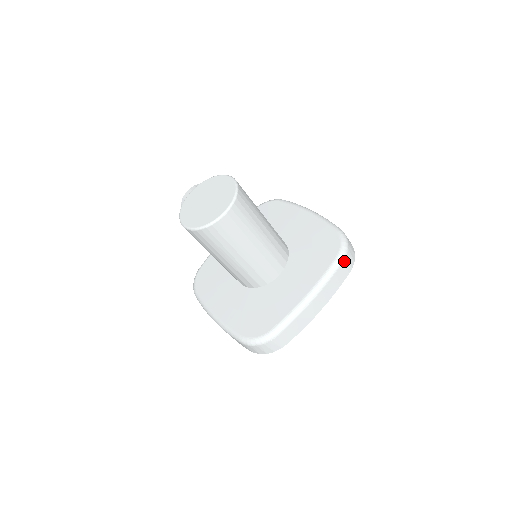
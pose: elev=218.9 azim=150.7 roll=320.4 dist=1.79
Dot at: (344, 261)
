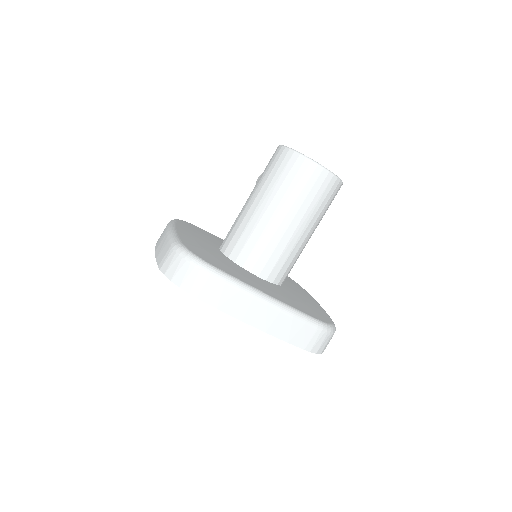
Dot at: (319, 331)
